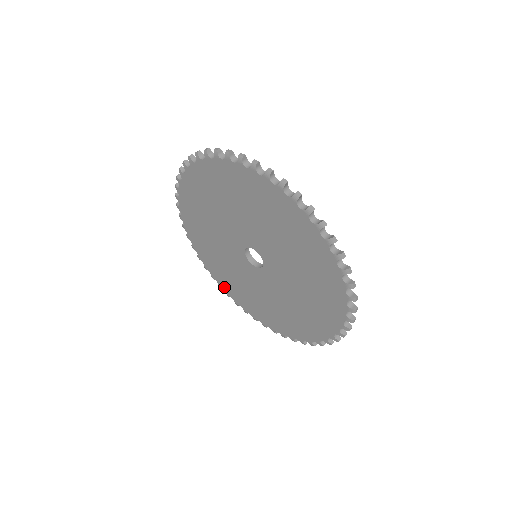
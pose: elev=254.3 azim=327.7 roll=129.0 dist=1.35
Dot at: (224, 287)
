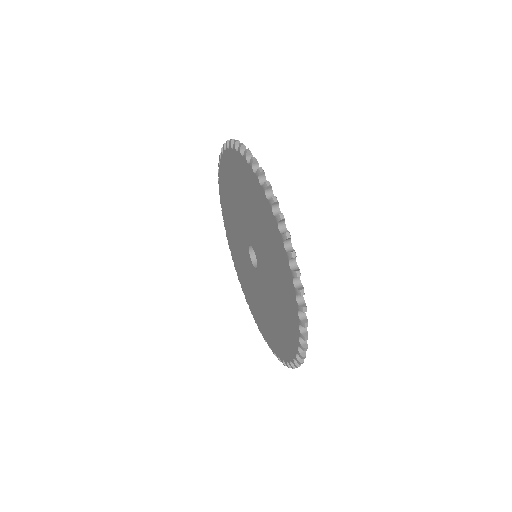
Dot at: (252, 310)
